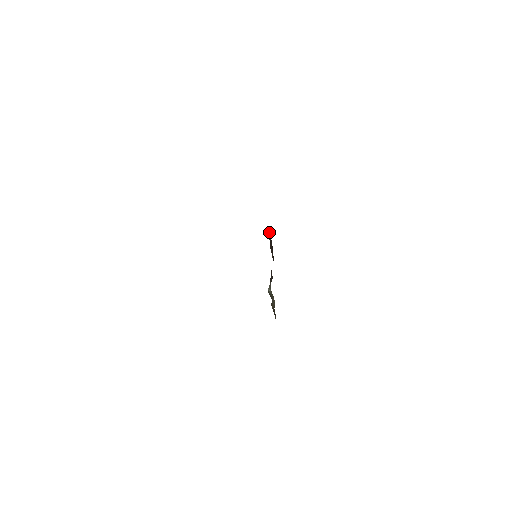
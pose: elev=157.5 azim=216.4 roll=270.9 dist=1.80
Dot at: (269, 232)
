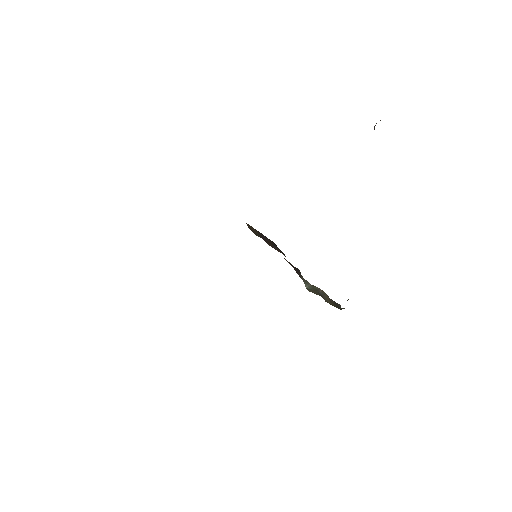
Dot at: (249, 227)
